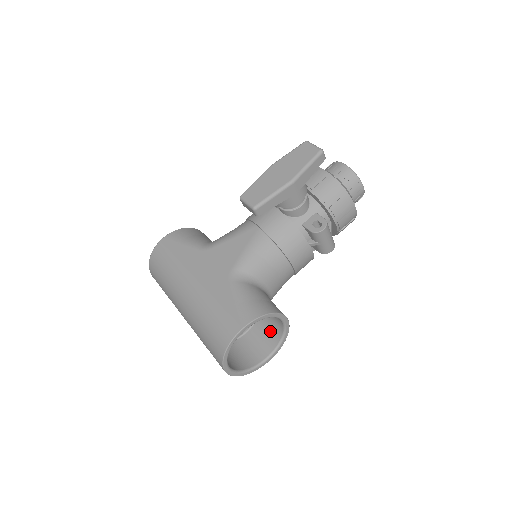
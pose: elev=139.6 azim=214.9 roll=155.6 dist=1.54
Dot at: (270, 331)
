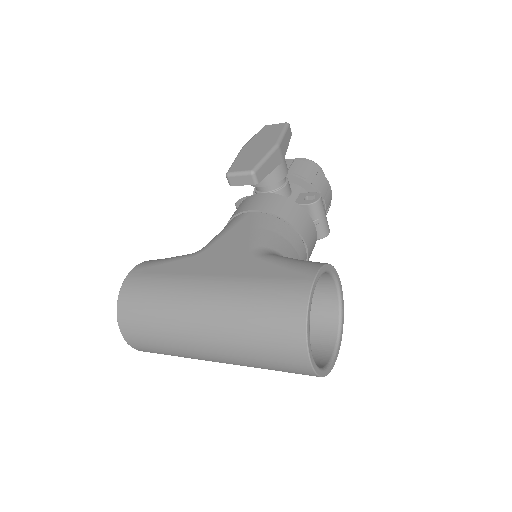
Dot at: (319, 322)
